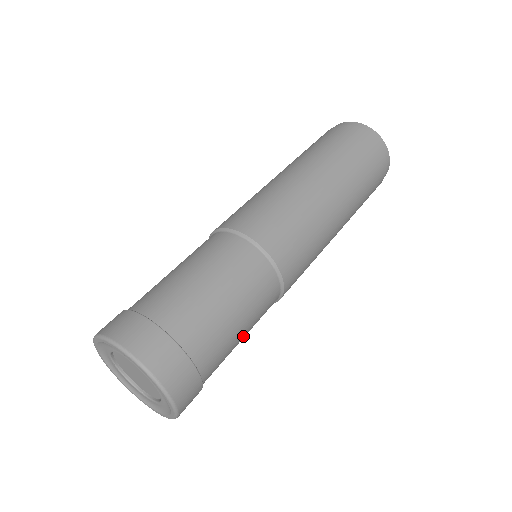
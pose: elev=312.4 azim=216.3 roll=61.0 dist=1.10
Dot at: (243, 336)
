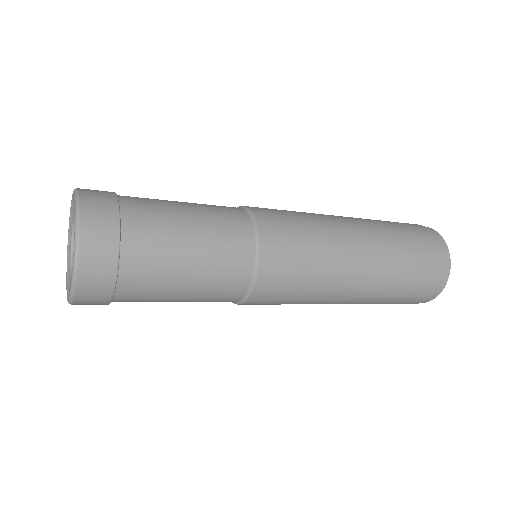
Dot at: (189, 212)
